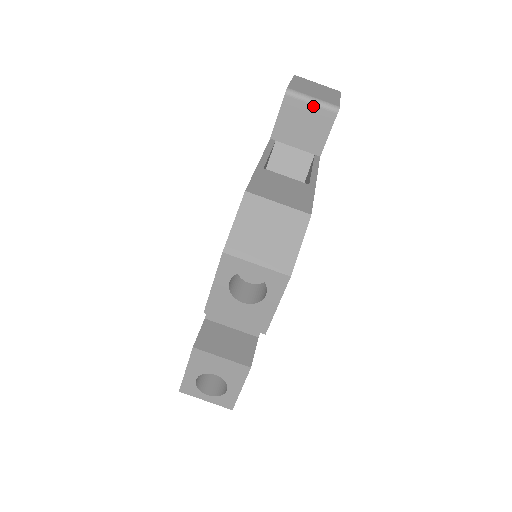
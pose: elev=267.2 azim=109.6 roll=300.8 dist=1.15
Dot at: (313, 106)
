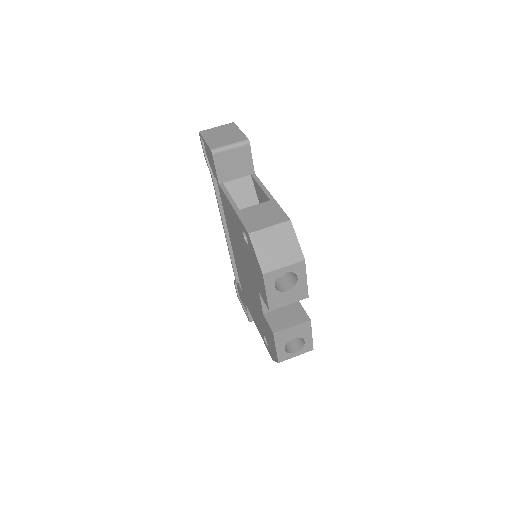
Dot at: (233, 150)
